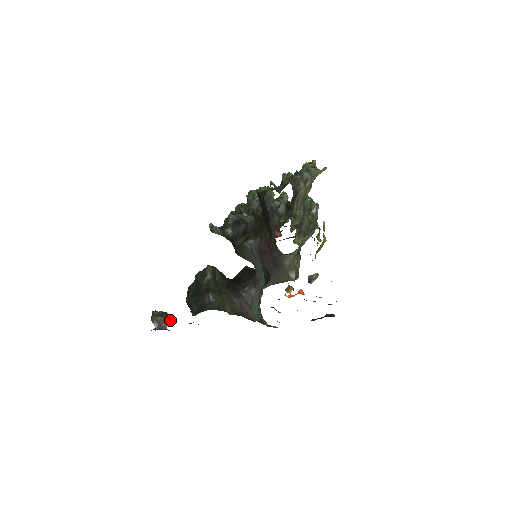
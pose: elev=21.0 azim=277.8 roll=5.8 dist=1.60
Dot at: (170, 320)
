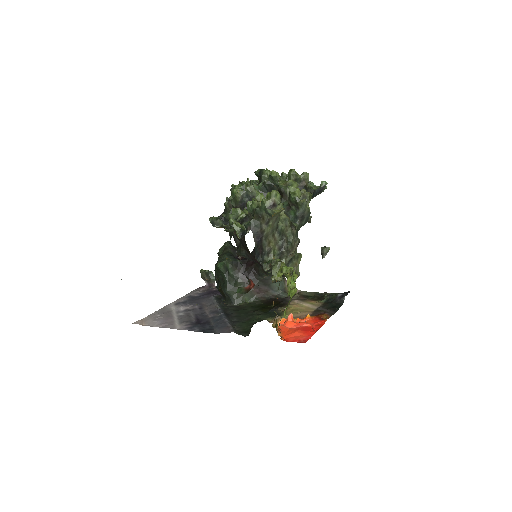
Dot at: occluded
